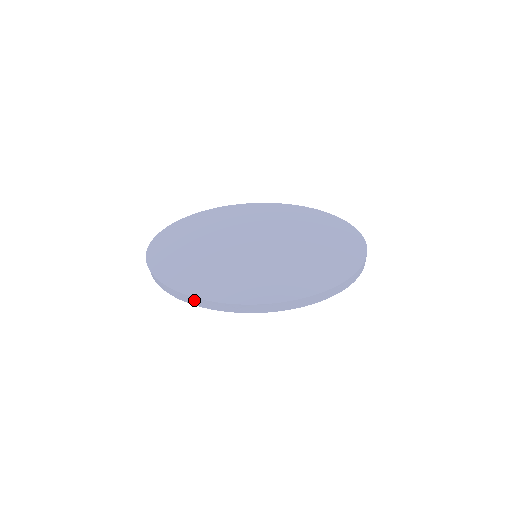
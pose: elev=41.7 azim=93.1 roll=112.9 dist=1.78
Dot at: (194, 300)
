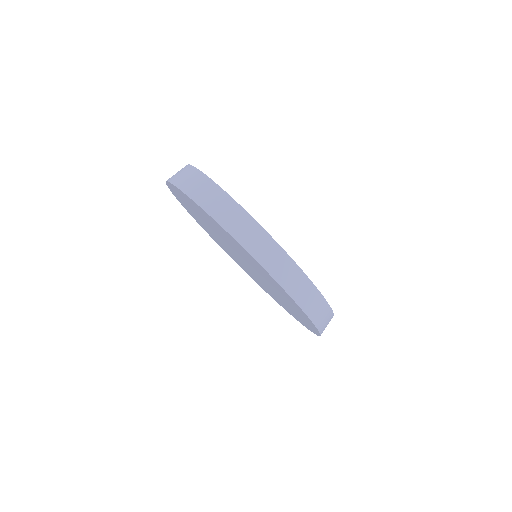
Dot at: (232, 211)
